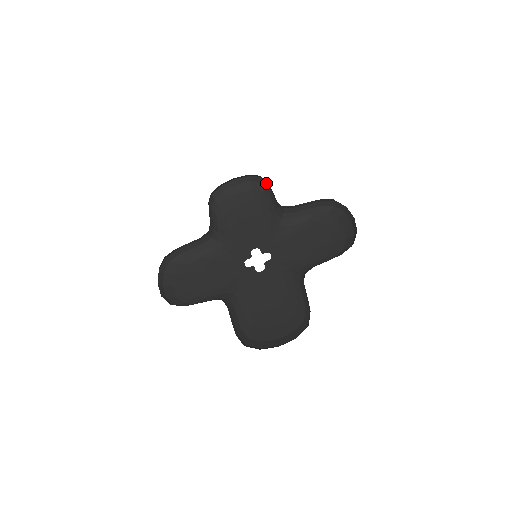
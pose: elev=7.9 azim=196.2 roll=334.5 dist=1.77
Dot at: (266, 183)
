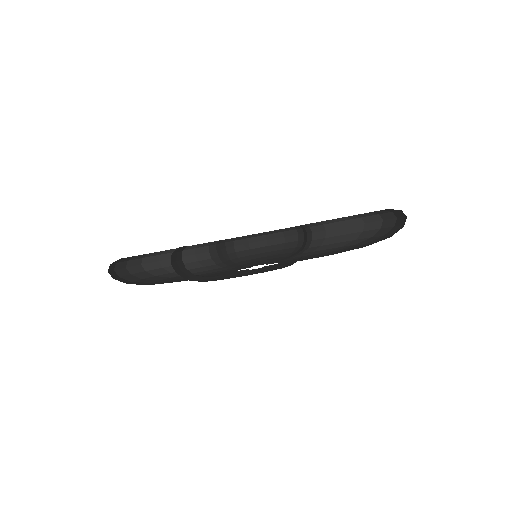
Dot at: (301, 237)
